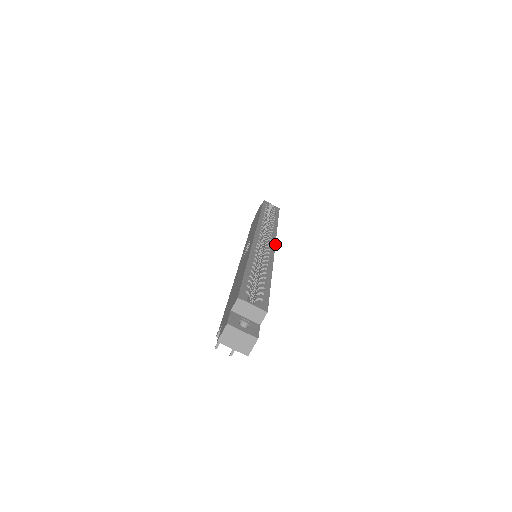
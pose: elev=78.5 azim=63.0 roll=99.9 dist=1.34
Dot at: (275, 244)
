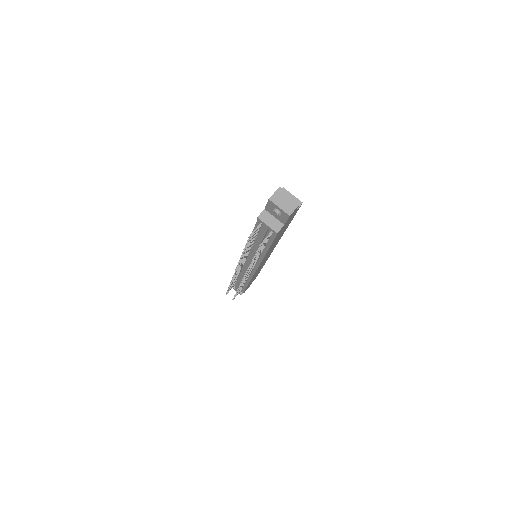
Dot at: occluded
